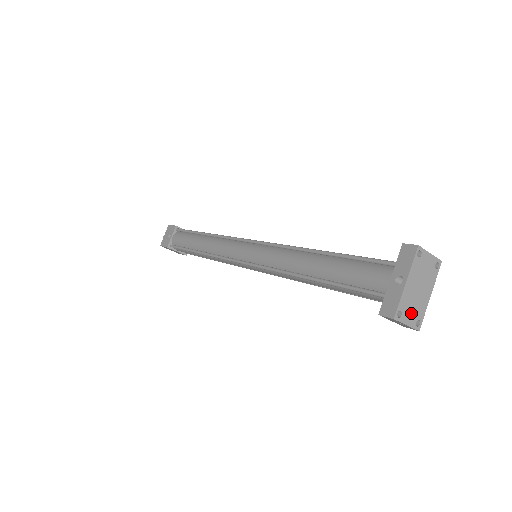
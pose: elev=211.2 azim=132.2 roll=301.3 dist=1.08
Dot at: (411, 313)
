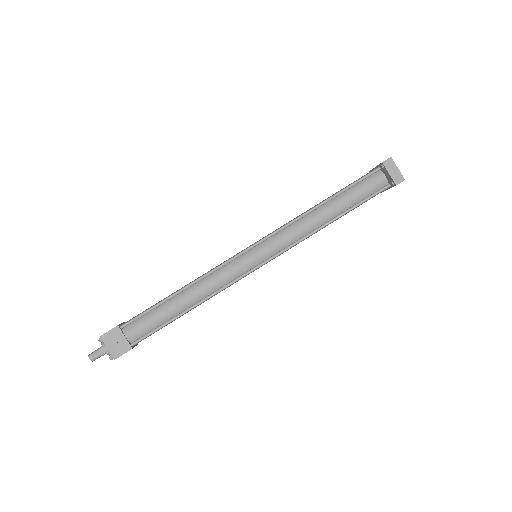
Dot at: (395, 170)
